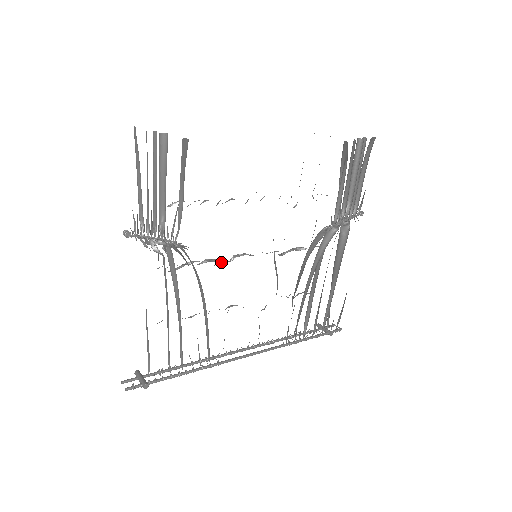
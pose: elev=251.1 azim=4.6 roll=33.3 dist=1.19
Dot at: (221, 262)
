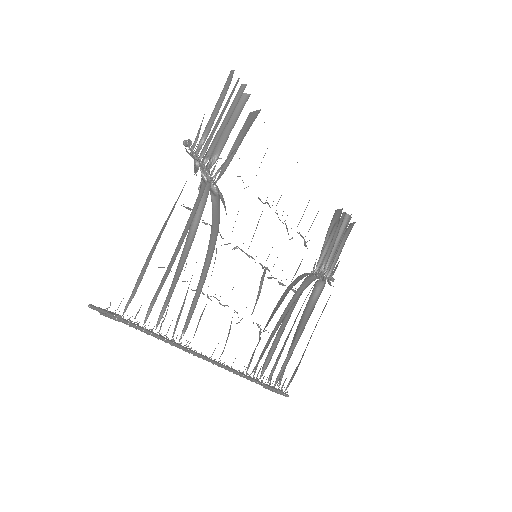
Dot at: (226, 244)
